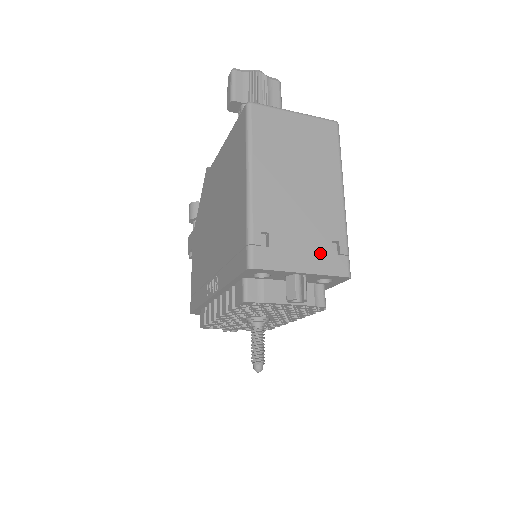
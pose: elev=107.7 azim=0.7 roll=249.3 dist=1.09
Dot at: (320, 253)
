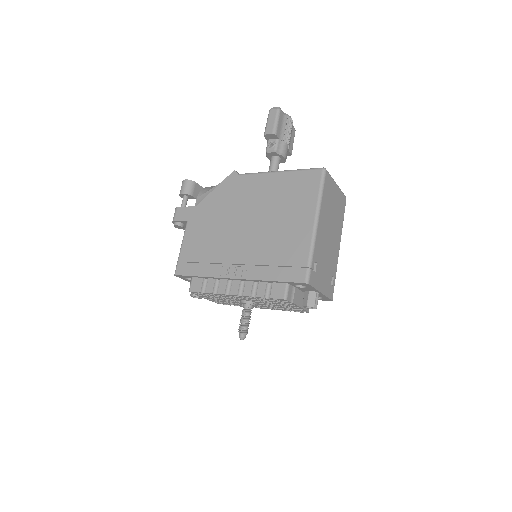
Dot at: (328, 282)
